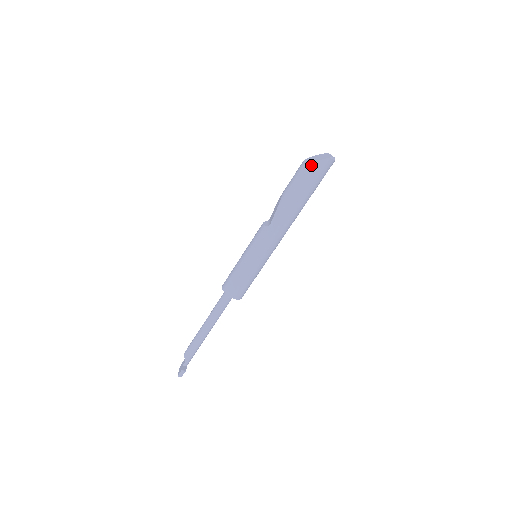
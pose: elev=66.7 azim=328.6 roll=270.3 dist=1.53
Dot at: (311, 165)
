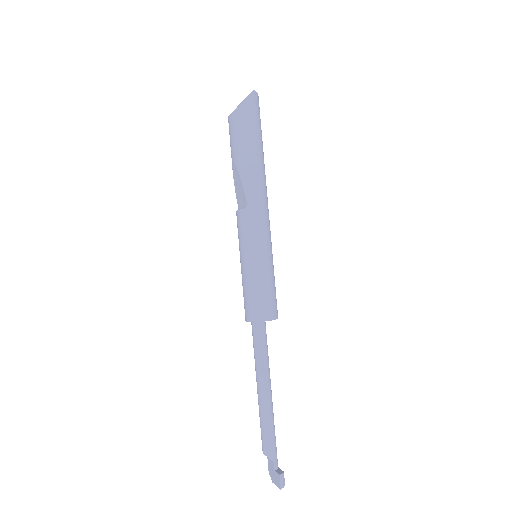
Dot at: (241, 110)
